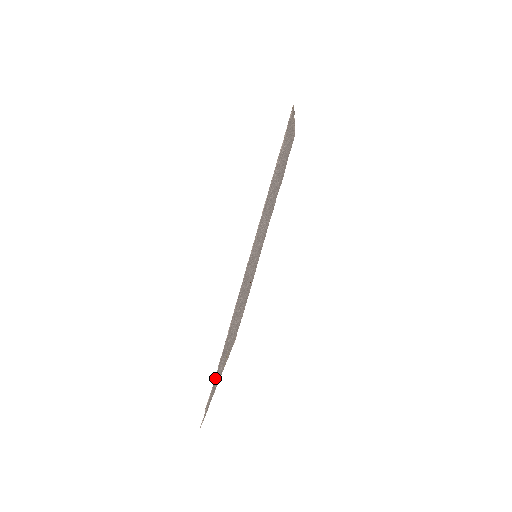
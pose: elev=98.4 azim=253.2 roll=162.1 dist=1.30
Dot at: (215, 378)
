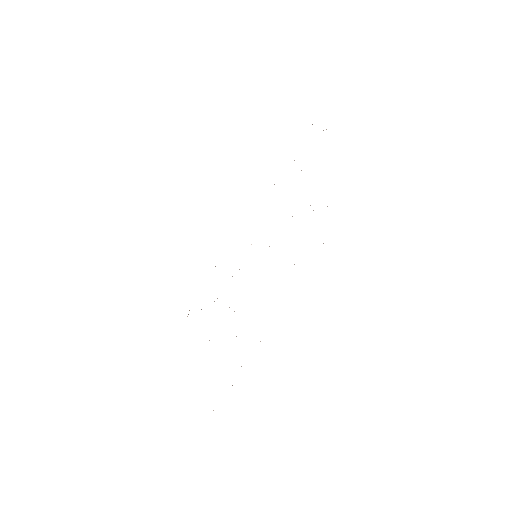
Dot at: occluded
